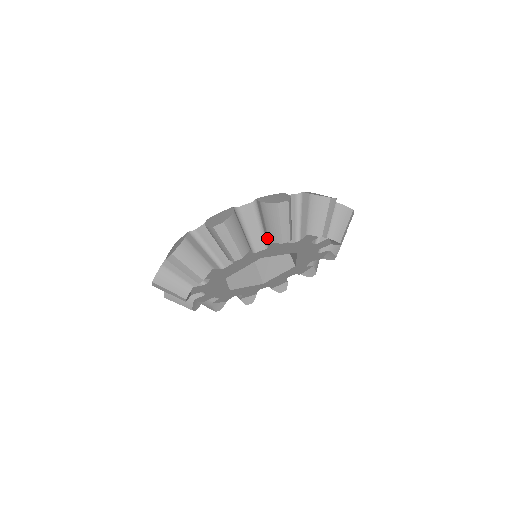
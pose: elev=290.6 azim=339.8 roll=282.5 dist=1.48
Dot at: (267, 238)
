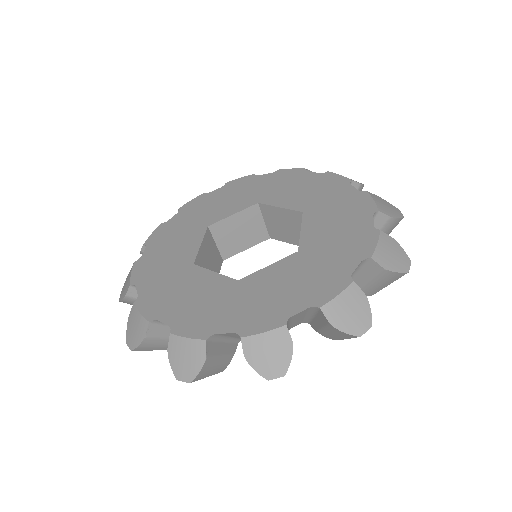
Dot at: occluded
